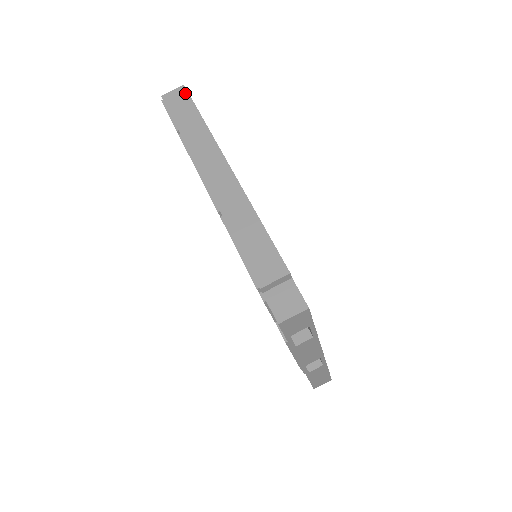
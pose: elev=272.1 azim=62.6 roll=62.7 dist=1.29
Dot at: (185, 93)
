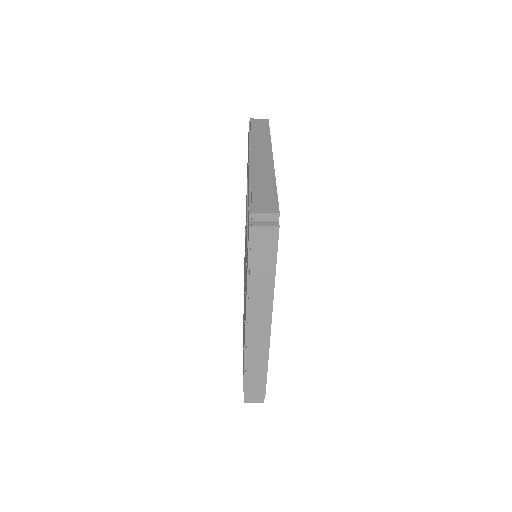
Dot at: (275, 238)
